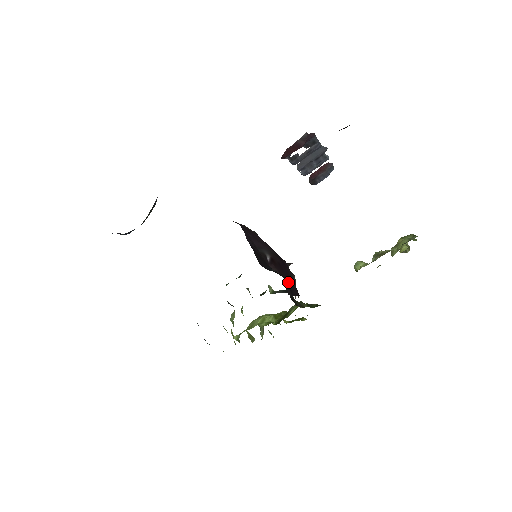
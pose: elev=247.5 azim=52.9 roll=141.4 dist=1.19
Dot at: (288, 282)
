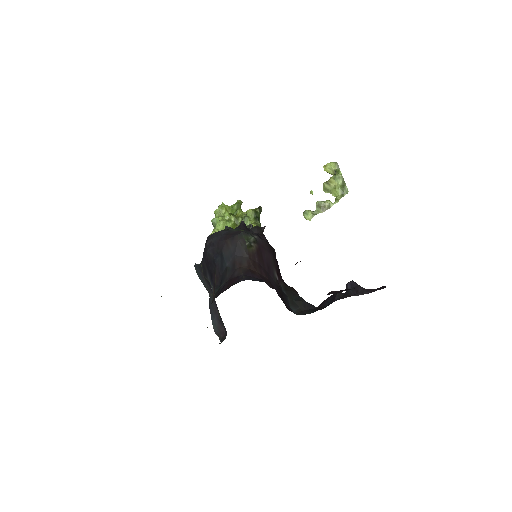
Dot at: occluded
